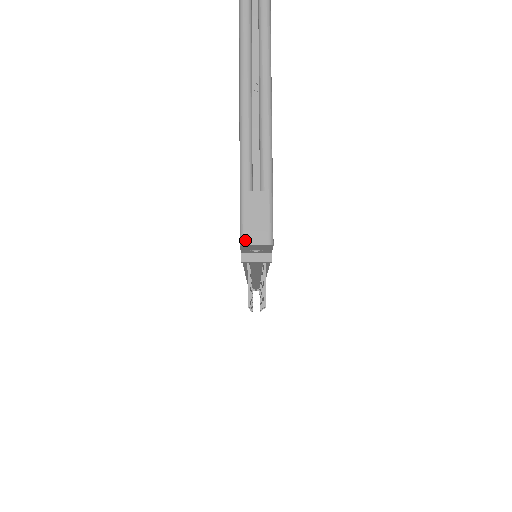
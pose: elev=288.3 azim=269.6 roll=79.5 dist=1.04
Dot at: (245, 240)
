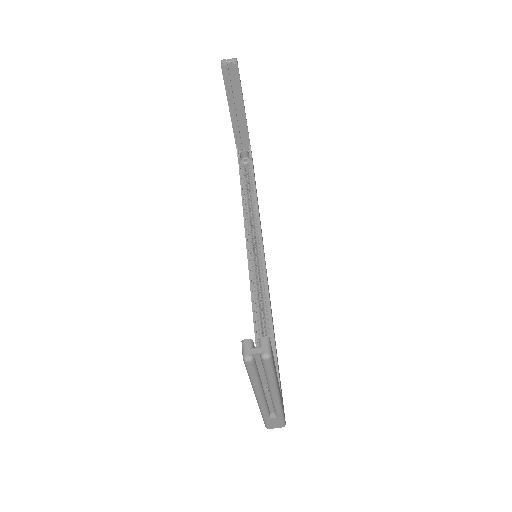
Dot at: (269, 428)
